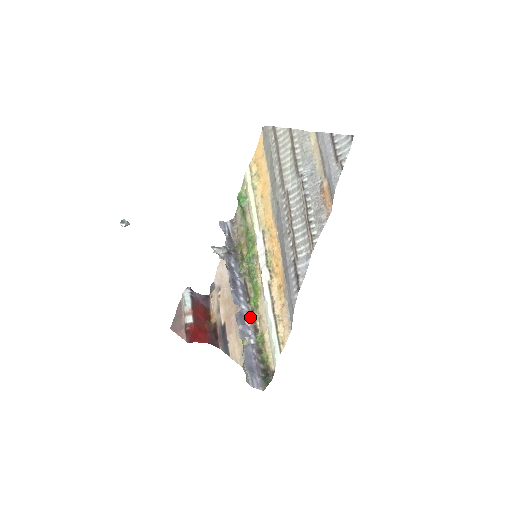
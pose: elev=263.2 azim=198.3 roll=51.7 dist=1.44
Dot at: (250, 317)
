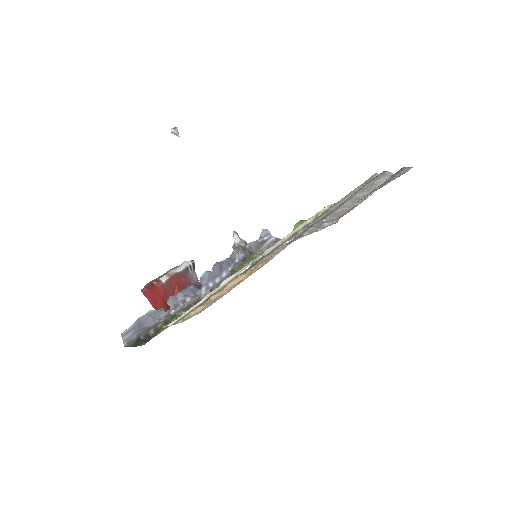
Dot at: (197, 298)
